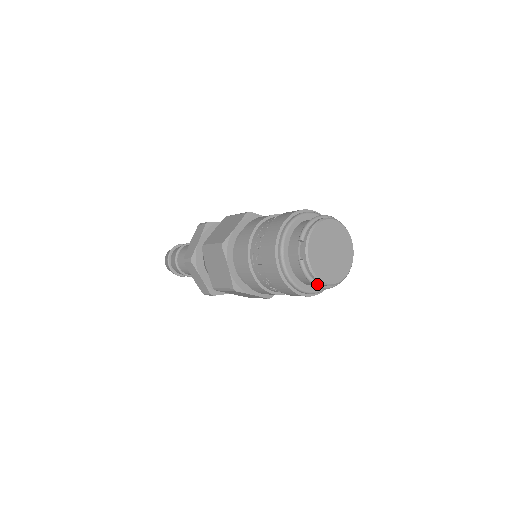
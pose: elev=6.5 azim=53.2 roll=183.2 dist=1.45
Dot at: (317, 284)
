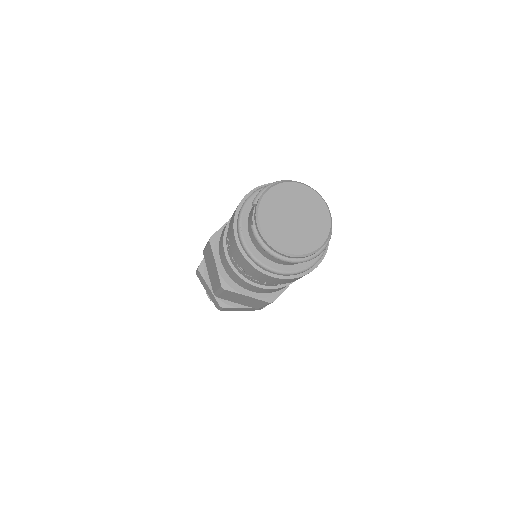
Dot at: (275, 254)
